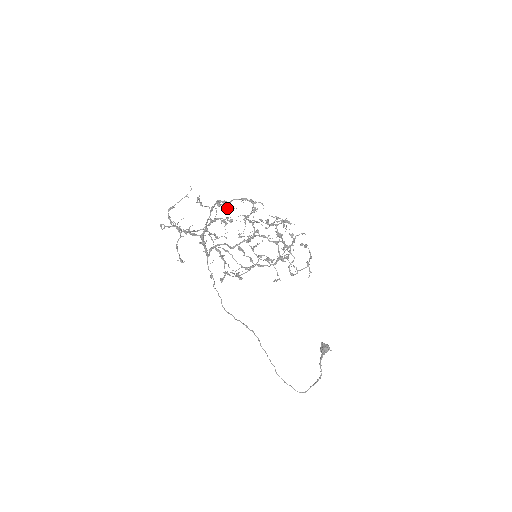
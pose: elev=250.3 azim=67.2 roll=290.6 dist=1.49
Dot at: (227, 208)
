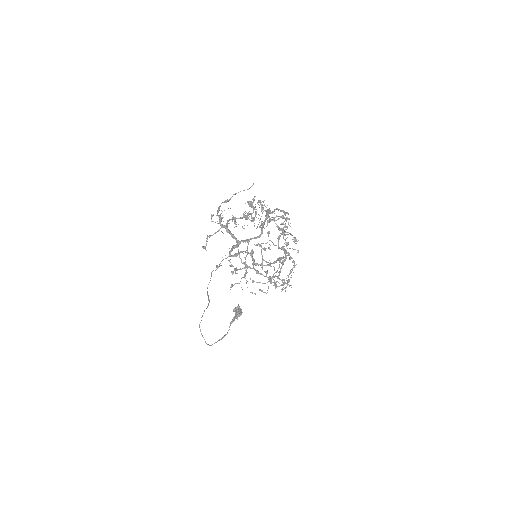
Dot at: (259, 200)
